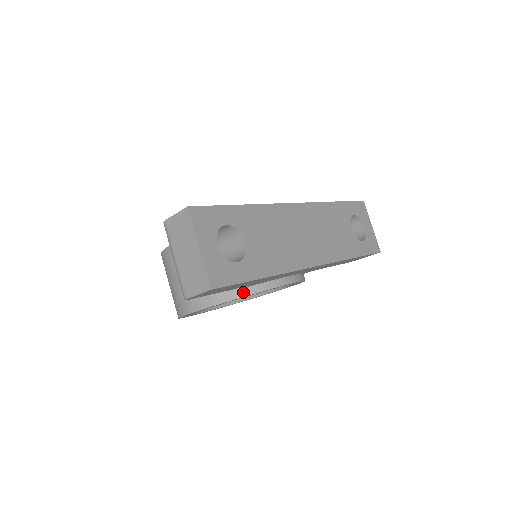
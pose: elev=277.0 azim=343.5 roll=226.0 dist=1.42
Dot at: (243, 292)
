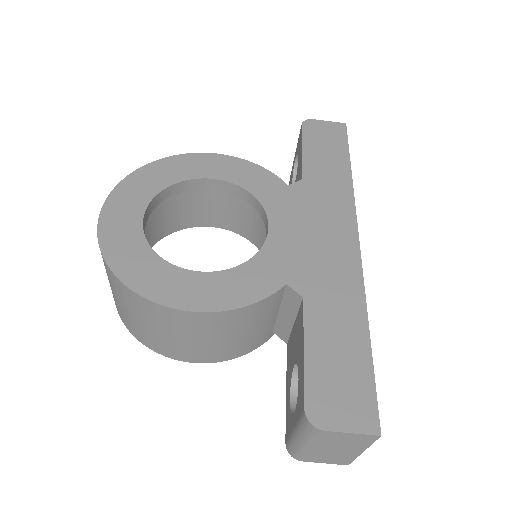
Dot at: (268, 338)
